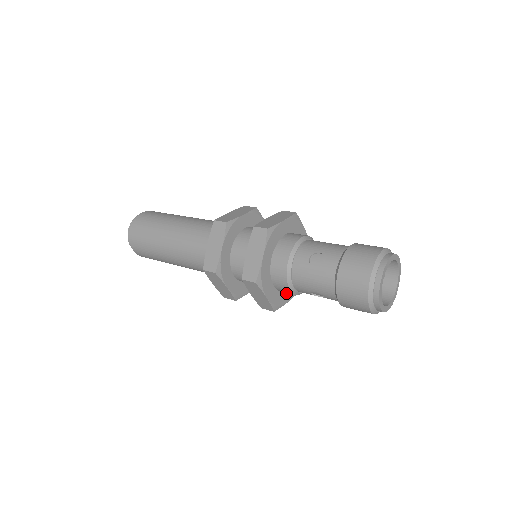
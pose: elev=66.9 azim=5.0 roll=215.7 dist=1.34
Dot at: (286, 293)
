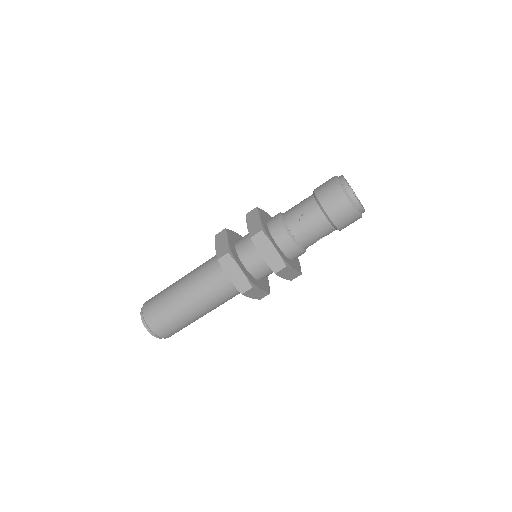
Dot at: occluded
